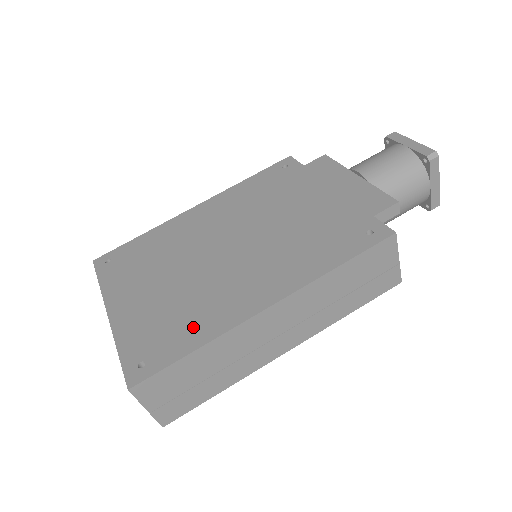
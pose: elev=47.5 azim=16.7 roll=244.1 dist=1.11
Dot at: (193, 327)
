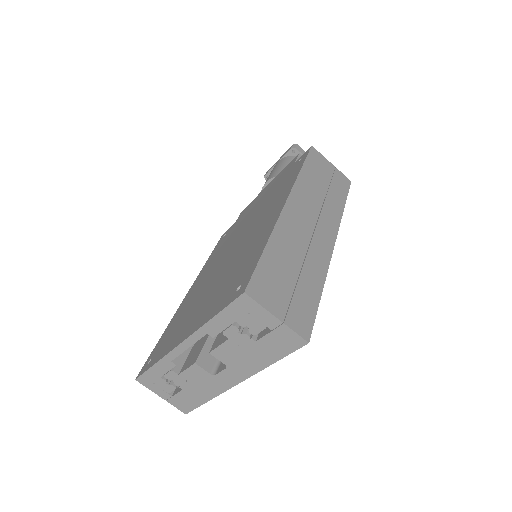
Dot at: (251, 254)
